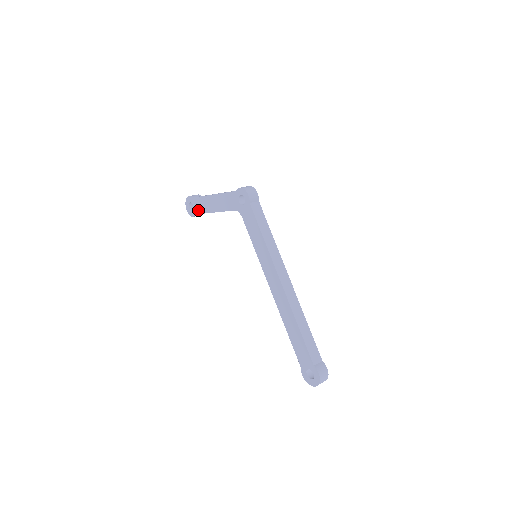
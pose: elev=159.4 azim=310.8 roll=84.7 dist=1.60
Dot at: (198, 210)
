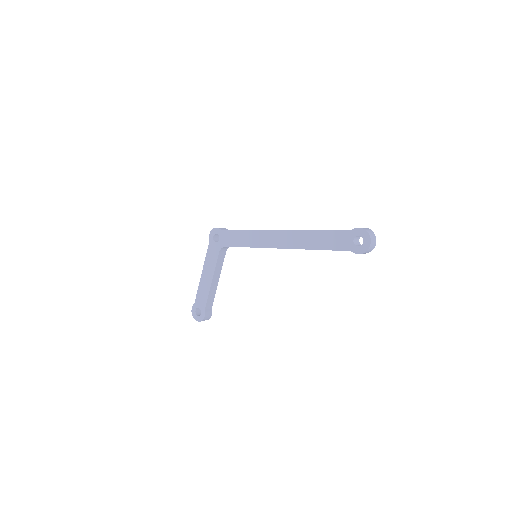
Dot at: (203, 303)
